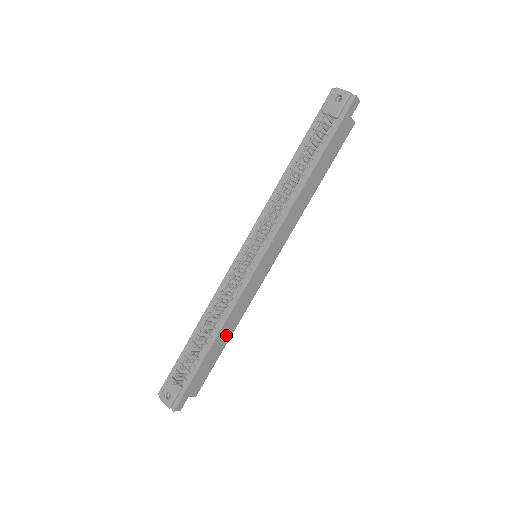
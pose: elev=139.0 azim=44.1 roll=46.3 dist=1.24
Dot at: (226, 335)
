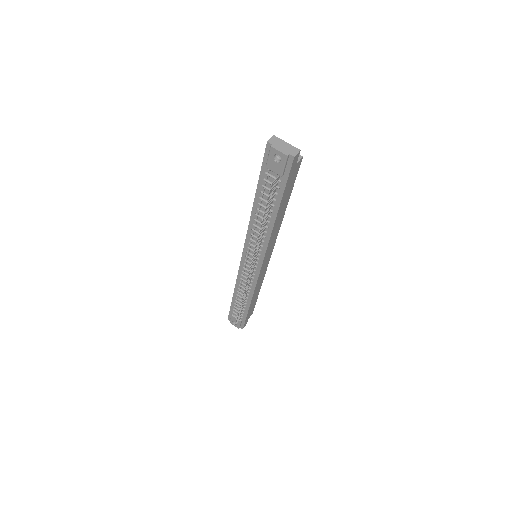
Dot at: (257, 293)
